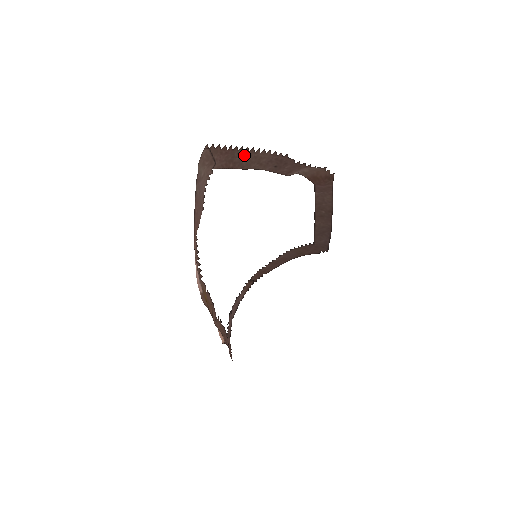
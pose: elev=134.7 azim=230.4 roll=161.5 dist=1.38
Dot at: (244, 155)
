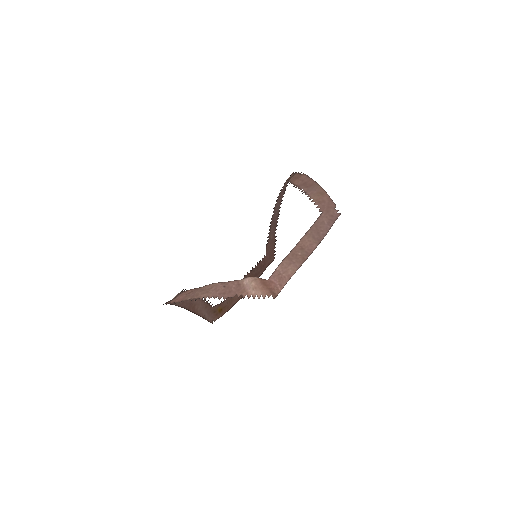
Dot at: (193, 296)
